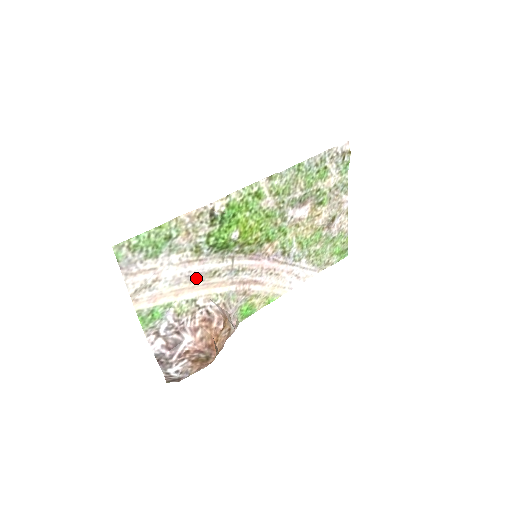
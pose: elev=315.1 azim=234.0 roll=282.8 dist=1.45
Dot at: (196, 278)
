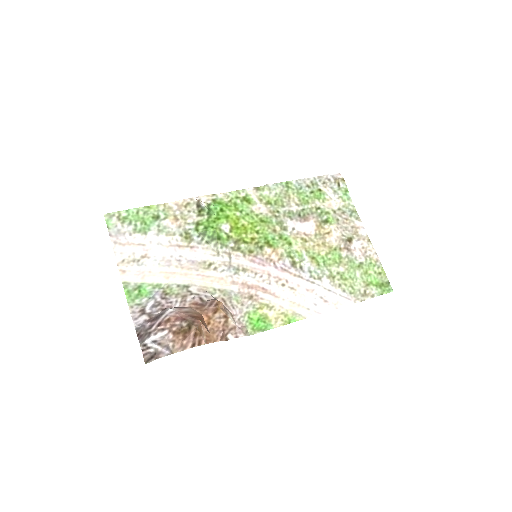
Dot at: (188, 265)
